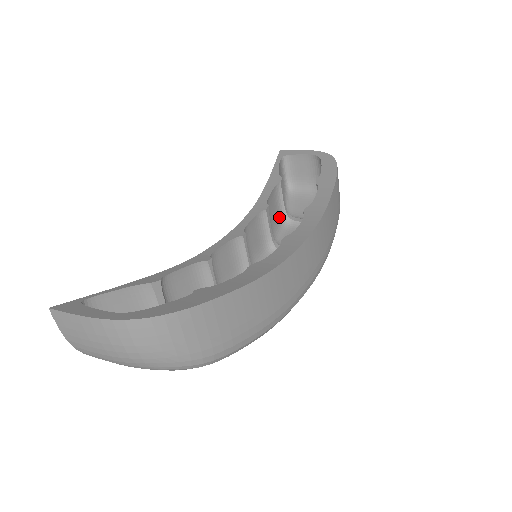
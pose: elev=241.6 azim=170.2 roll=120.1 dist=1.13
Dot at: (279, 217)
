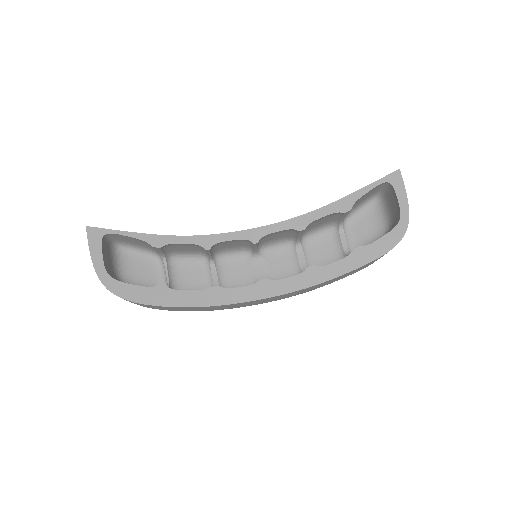
Dot at: (330, 222)
